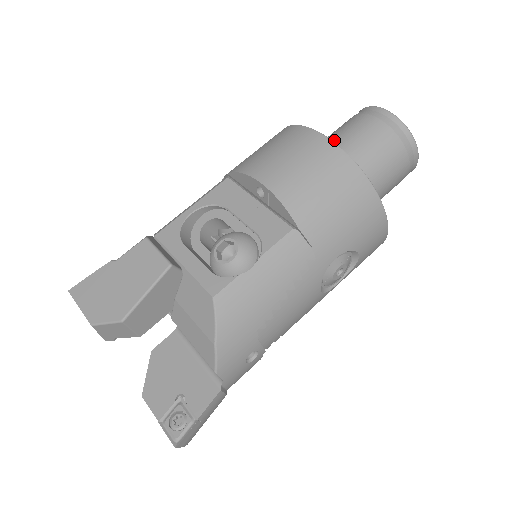
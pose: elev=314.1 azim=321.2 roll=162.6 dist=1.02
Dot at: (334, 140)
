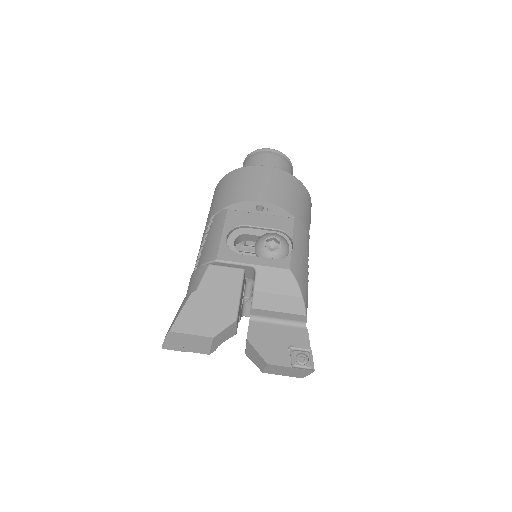
Dot at: occluded
